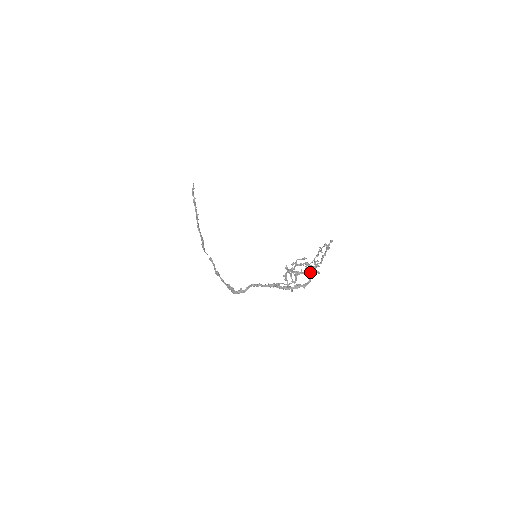
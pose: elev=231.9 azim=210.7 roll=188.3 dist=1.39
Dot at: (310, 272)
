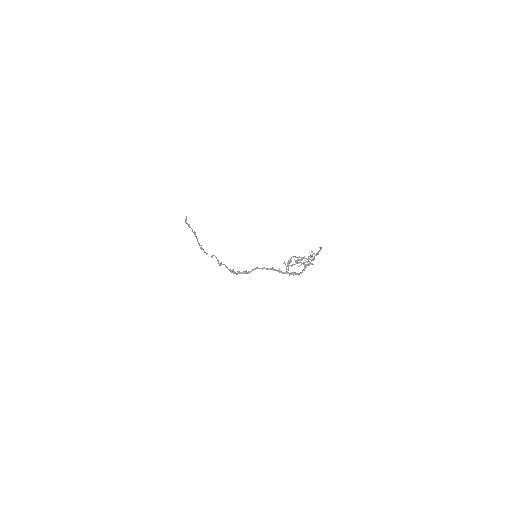
Dot at: (310, 259)
